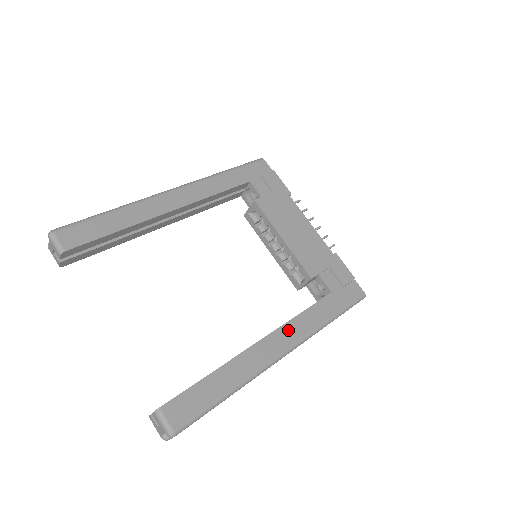
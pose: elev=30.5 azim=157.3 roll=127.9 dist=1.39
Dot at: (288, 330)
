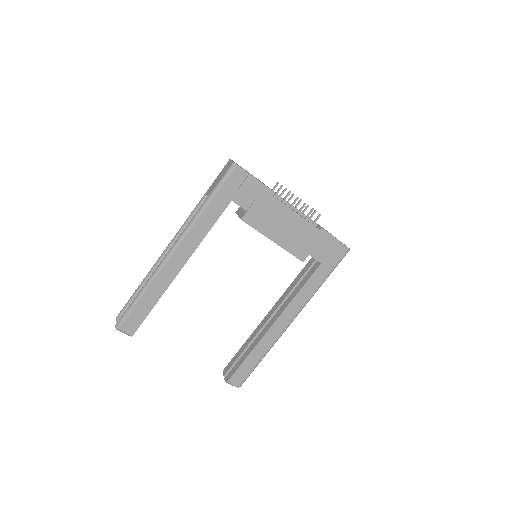
Dot at: (292, 307)
